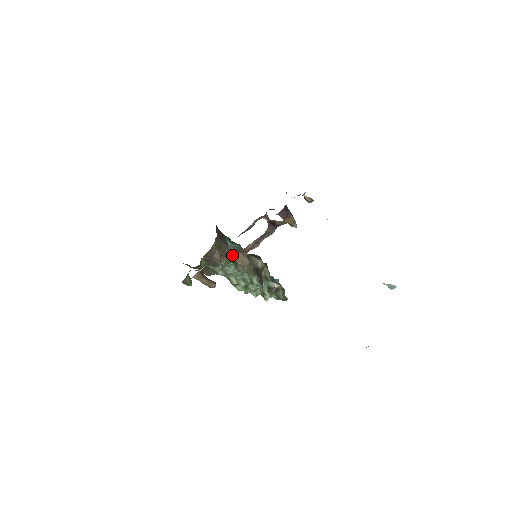
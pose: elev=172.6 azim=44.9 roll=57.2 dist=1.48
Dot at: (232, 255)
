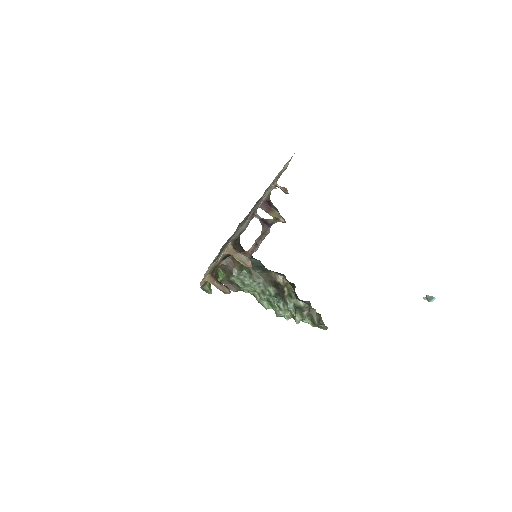
Dot at: (233, 254)
